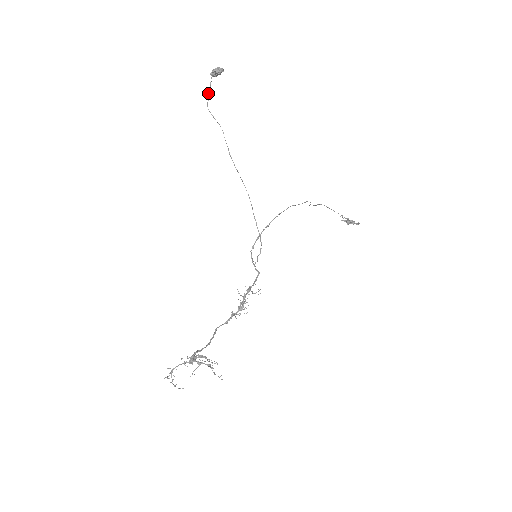
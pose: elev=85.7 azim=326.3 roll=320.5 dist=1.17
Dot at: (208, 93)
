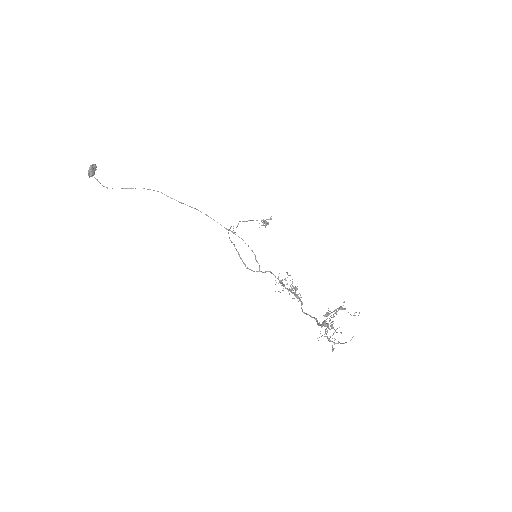
Dot at: occluded
